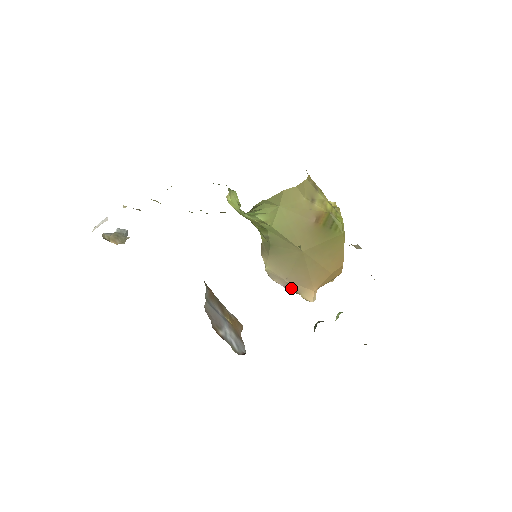
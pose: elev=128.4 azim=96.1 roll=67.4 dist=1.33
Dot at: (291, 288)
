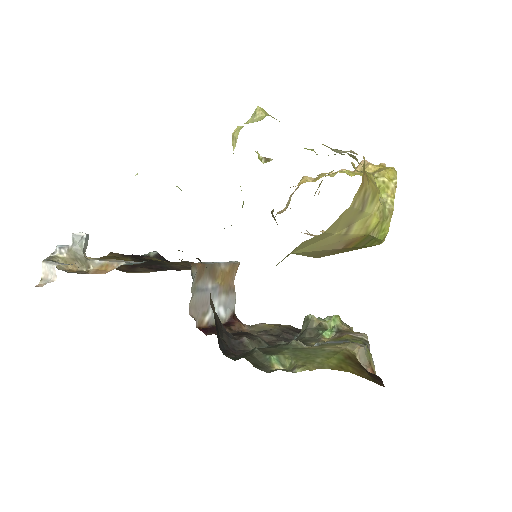
Dot at: occluded
